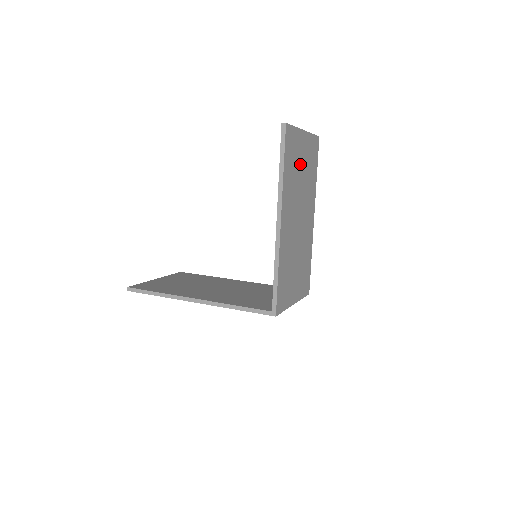
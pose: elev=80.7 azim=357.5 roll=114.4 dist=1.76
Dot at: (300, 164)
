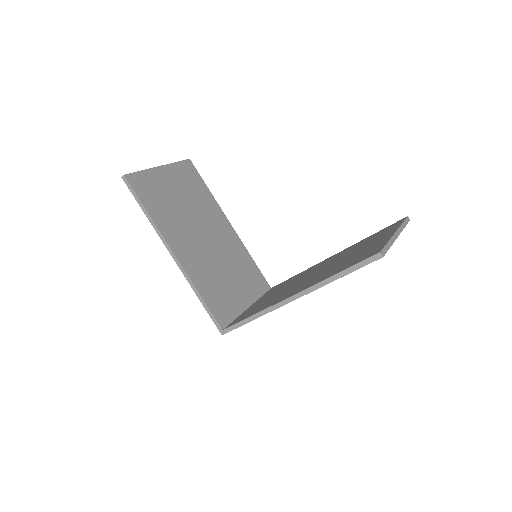
Dot at: occluded
